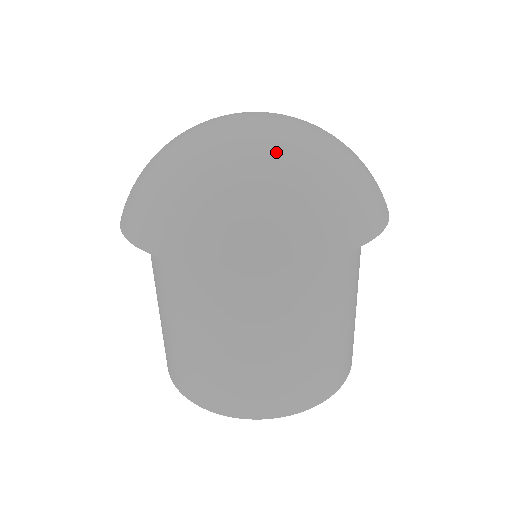
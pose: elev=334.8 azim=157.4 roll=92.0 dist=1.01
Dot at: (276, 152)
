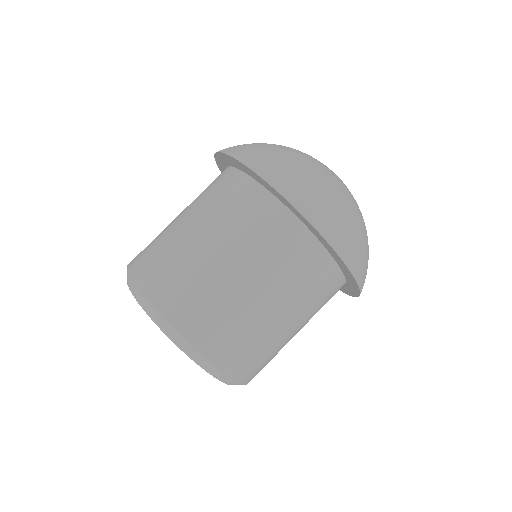
Dot at: (341, 184)
